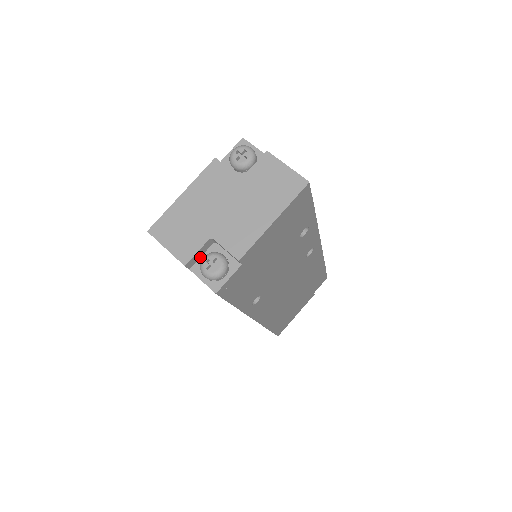
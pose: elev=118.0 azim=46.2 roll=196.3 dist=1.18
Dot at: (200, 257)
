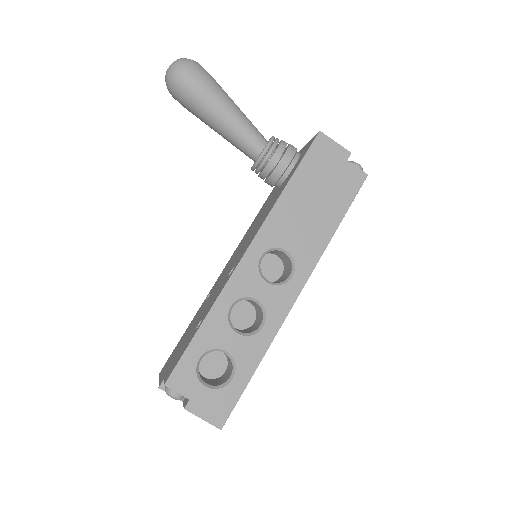
Dot at: occluded
